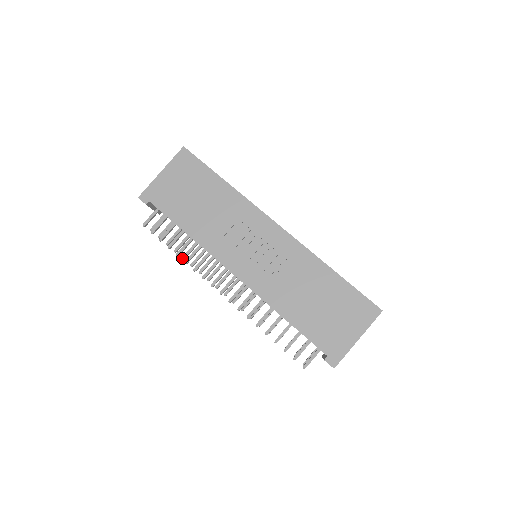
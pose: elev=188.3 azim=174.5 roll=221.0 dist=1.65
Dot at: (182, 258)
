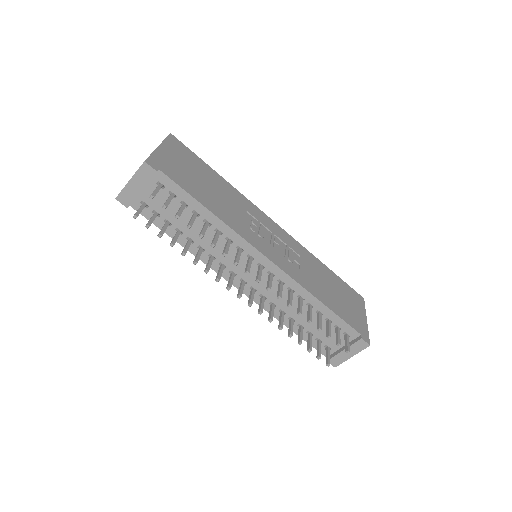
Dot at: (183, 253)
